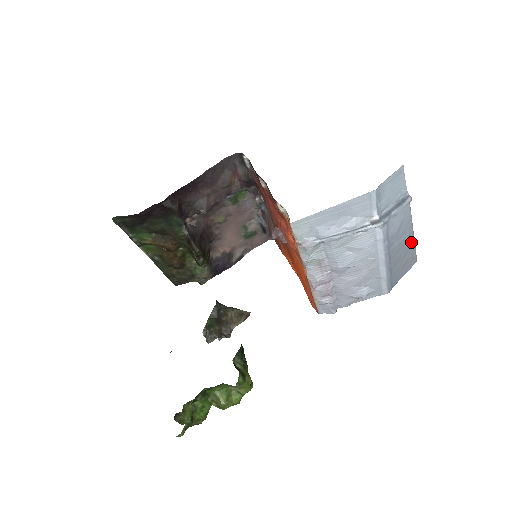
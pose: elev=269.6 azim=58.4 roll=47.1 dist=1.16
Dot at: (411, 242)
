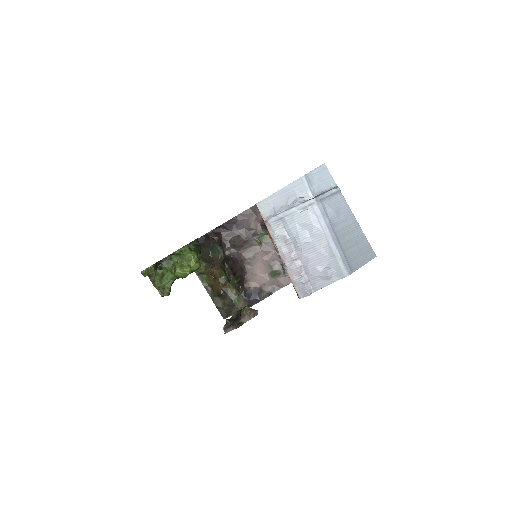
Dot at: (360, 232)
